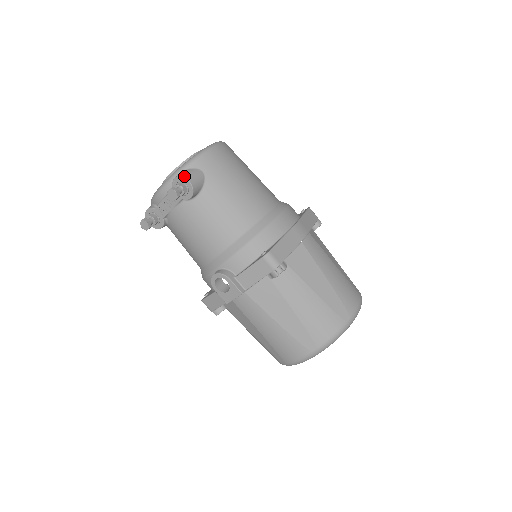
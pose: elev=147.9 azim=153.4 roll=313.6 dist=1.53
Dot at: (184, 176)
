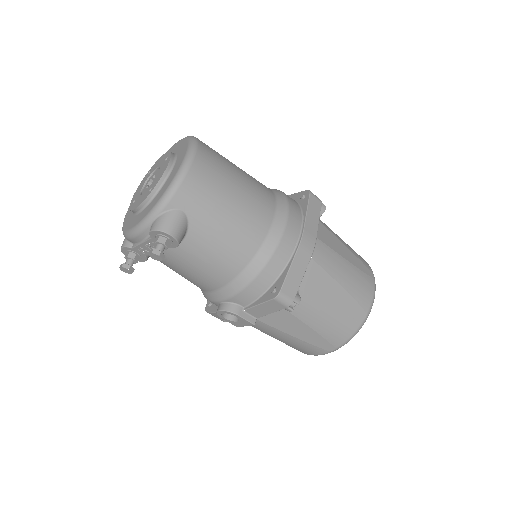
Dot at: (163, 230)
